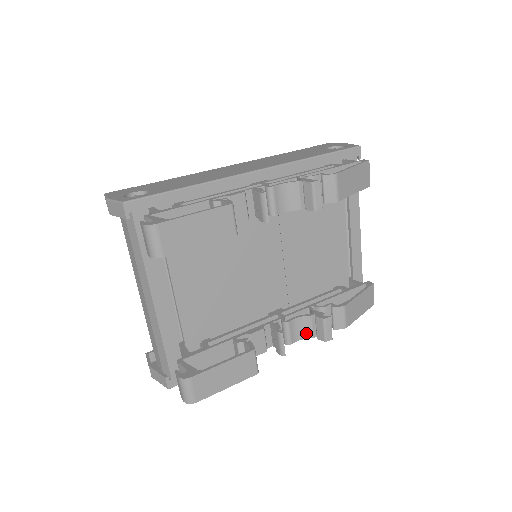
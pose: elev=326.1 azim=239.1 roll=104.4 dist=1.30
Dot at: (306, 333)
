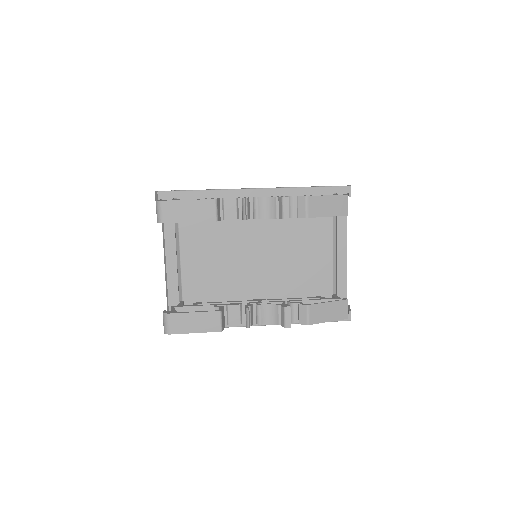
Dot at: (274, 319)
